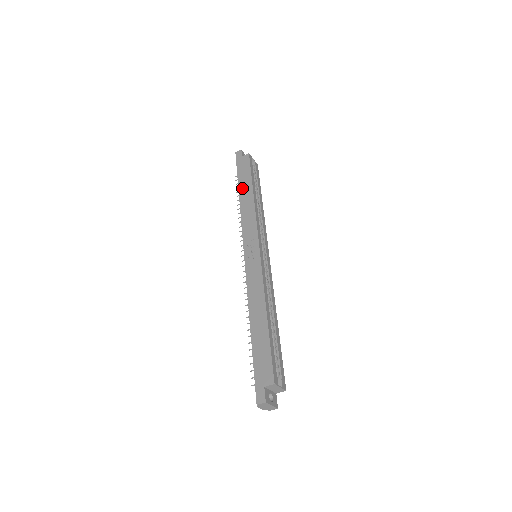
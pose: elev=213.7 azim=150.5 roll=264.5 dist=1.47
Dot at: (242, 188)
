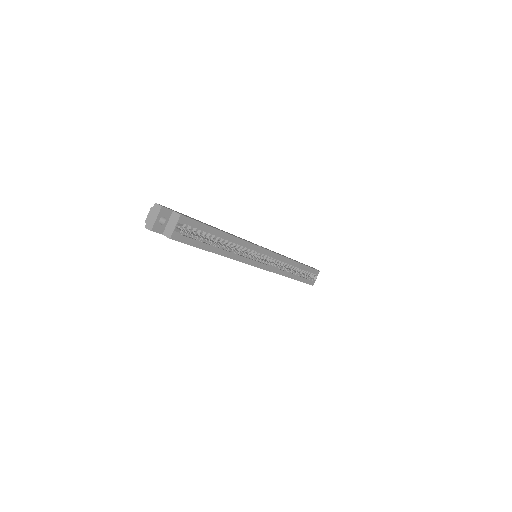
Dot at: occluded
